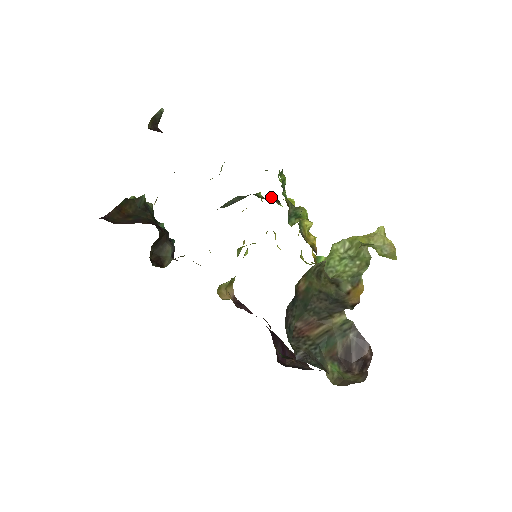
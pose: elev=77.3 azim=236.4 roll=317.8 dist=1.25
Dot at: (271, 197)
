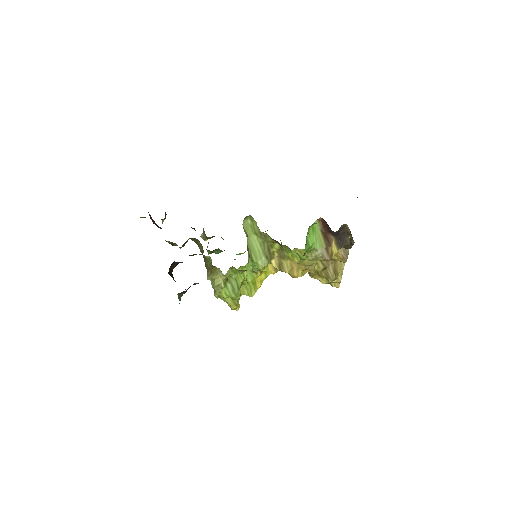
Dot at: occluded
